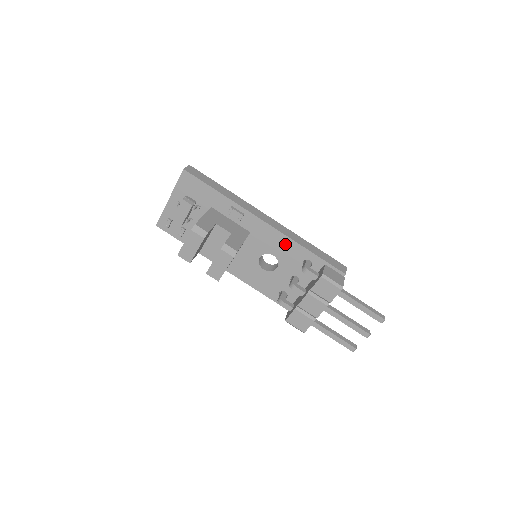
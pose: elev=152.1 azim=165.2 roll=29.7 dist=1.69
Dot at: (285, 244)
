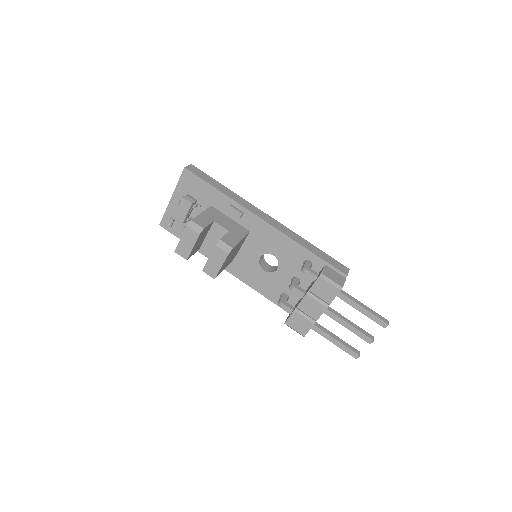
Dot at: (285, 243)
